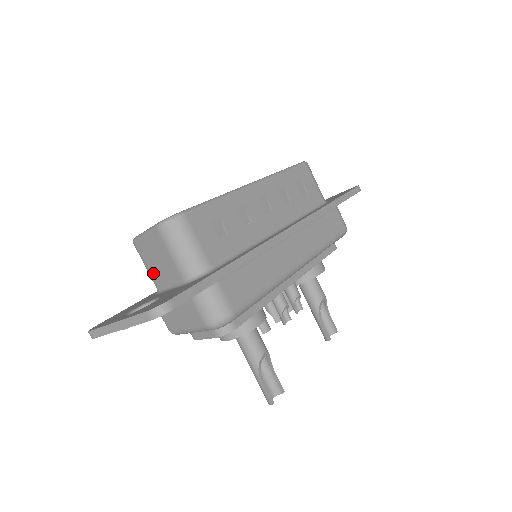
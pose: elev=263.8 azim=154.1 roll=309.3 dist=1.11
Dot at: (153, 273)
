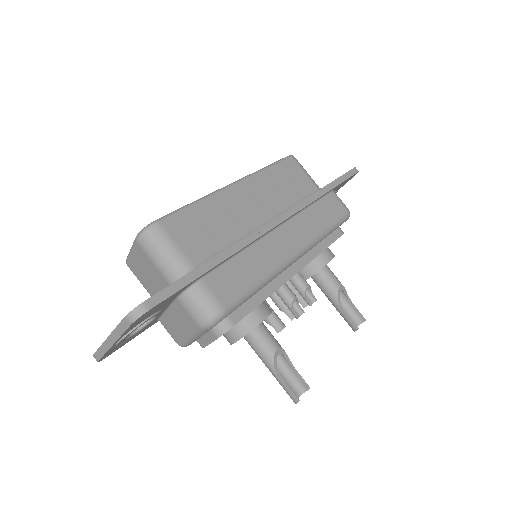
Dot at: (149, 289)
